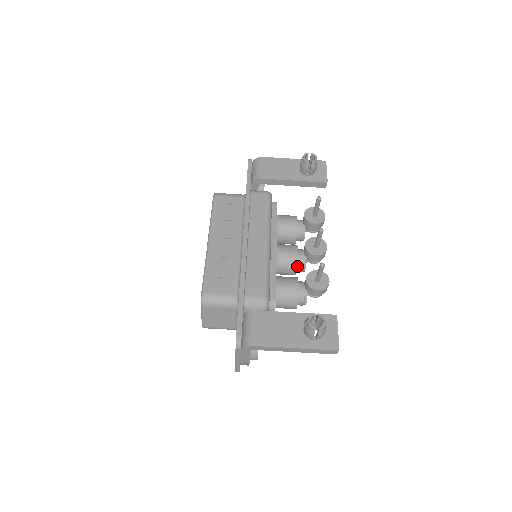
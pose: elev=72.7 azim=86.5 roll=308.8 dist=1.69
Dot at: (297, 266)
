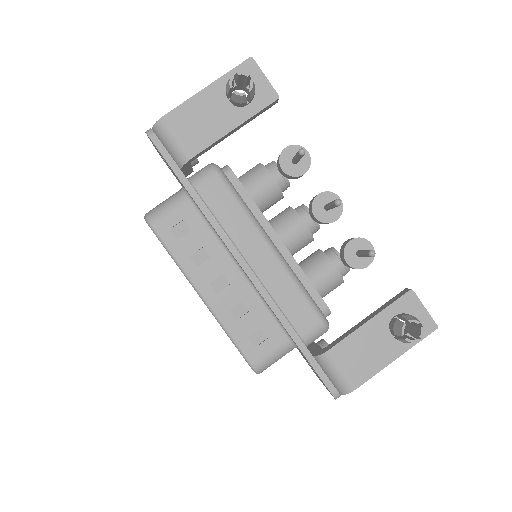
Dot at: occluded
